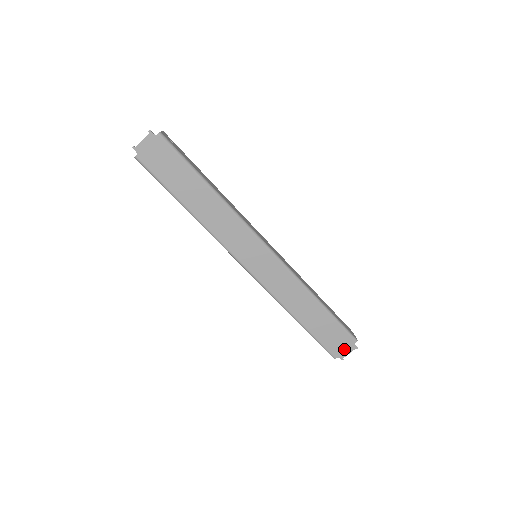
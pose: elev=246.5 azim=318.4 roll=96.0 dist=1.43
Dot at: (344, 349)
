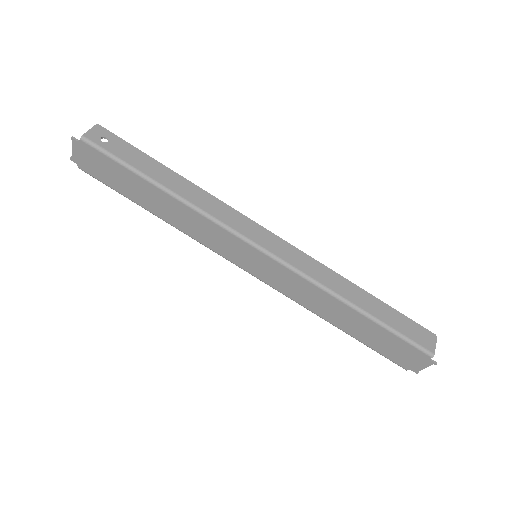
Dot at: (415, 362)
